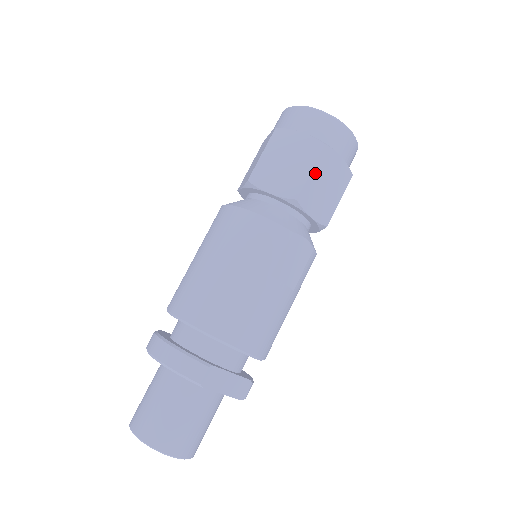
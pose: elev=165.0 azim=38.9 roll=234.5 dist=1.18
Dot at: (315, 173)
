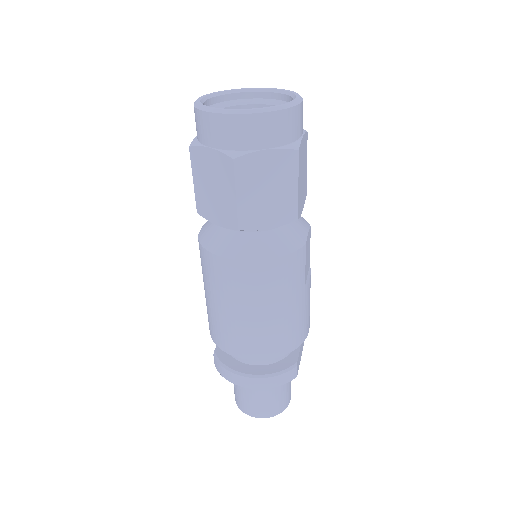
Dot at: (299, 182)
